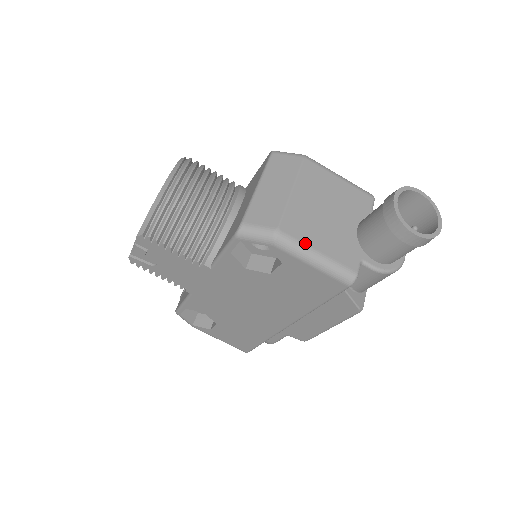
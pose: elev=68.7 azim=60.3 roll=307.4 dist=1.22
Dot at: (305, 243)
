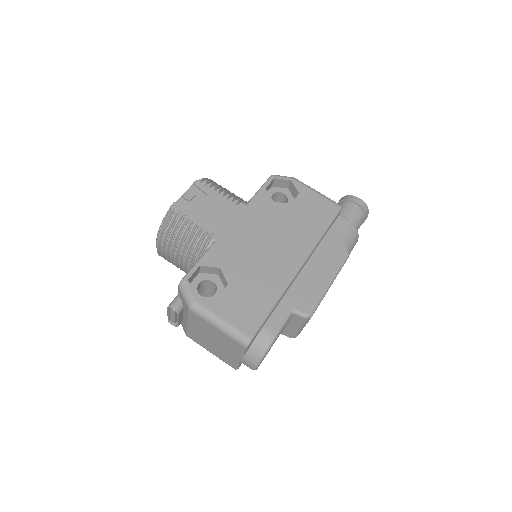
Dot at: occluded
